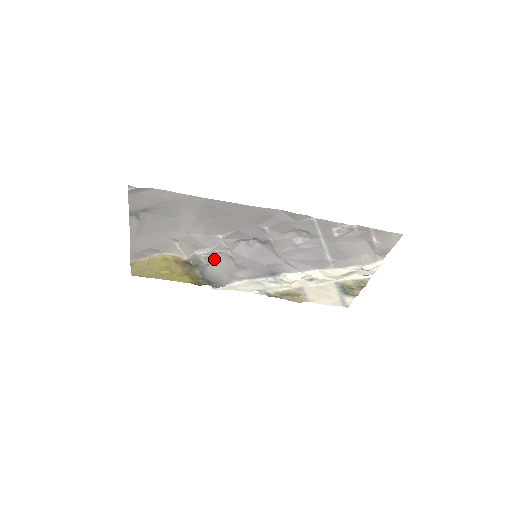
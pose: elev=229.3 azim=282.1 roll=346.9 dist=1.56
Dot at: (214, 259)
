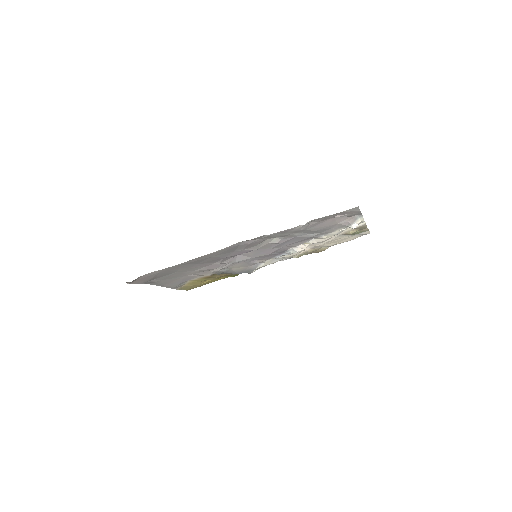
Dot at: (230, 266)
